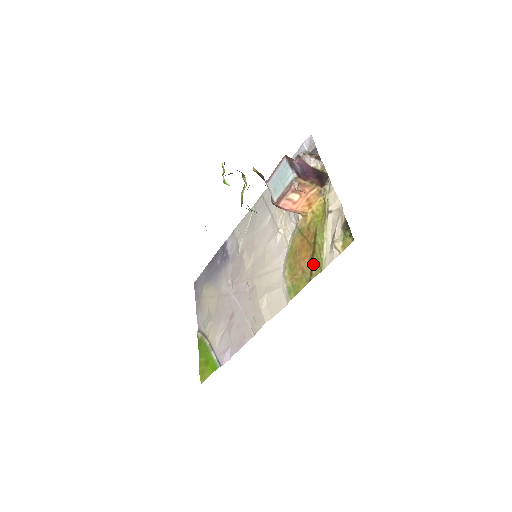
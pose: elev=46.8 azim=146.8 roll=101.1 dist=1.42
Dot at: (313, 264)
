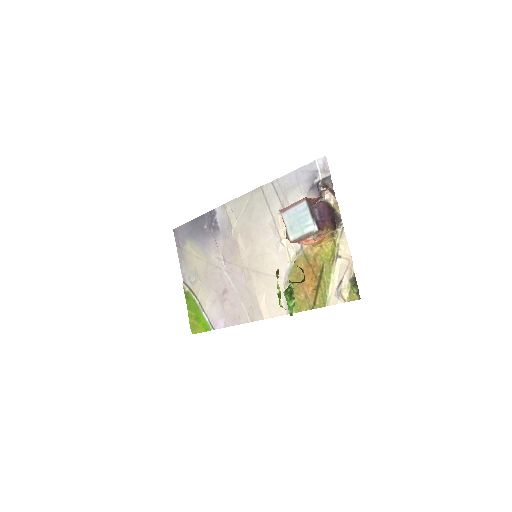
Dot at: (317, 296)
